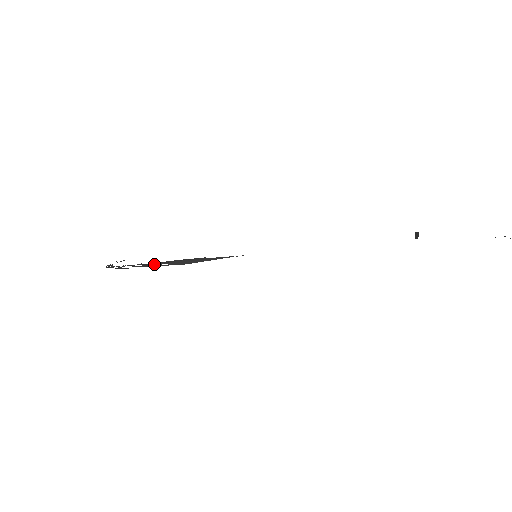
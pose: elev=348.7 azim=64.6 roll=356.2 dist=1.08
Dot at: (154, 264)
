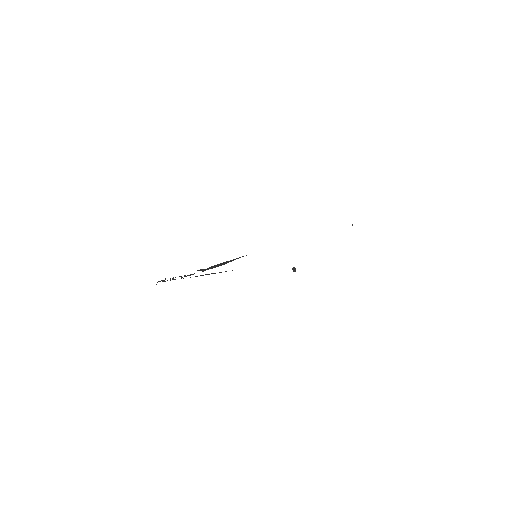
Dot at: occluded
